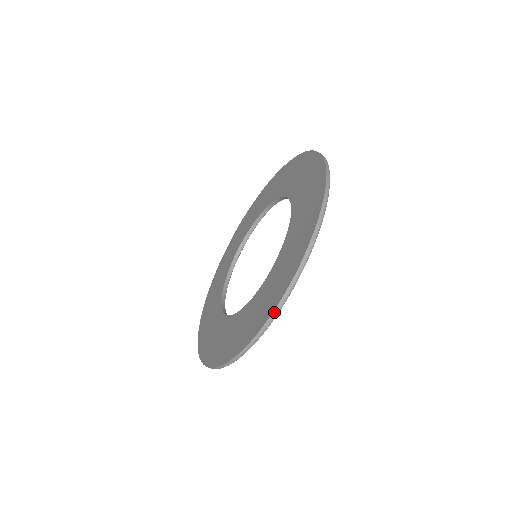
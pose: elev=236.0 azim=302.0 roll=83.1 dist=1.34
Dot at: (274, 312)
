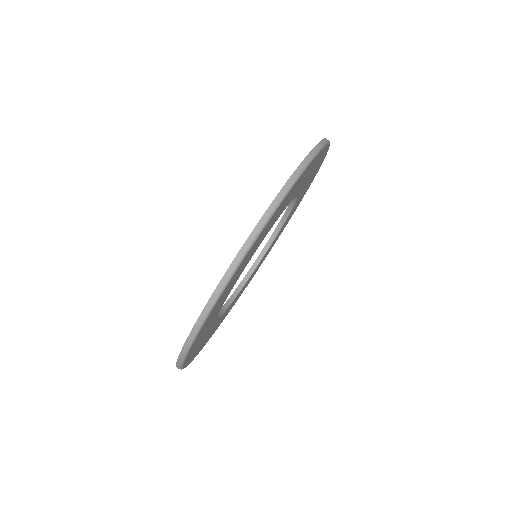
Dot at: (249, 238)
